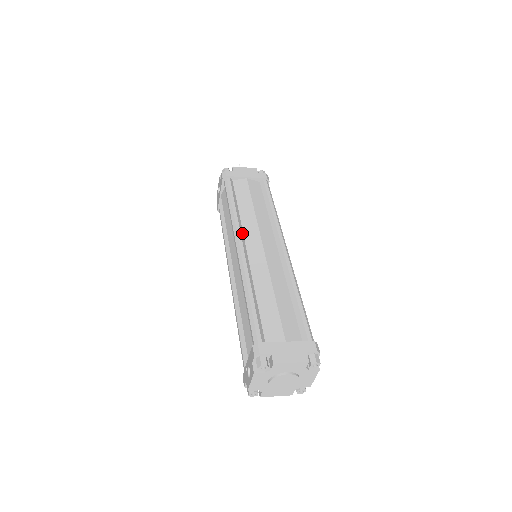
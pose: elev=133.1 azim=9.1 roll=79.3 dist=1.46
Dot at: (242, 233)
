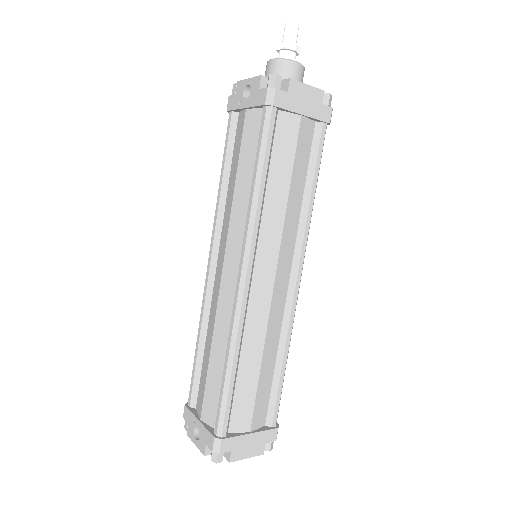
Dot at: (256, 247)
